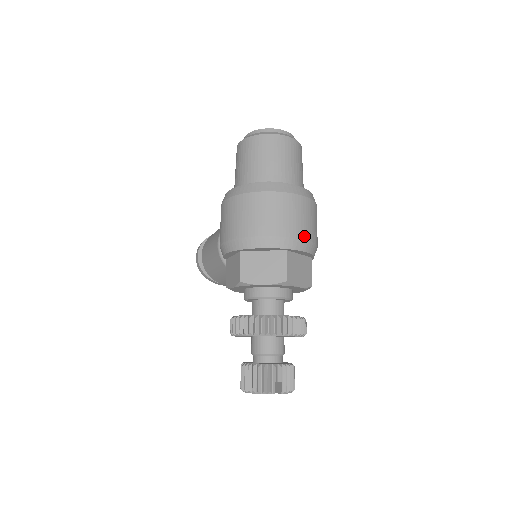
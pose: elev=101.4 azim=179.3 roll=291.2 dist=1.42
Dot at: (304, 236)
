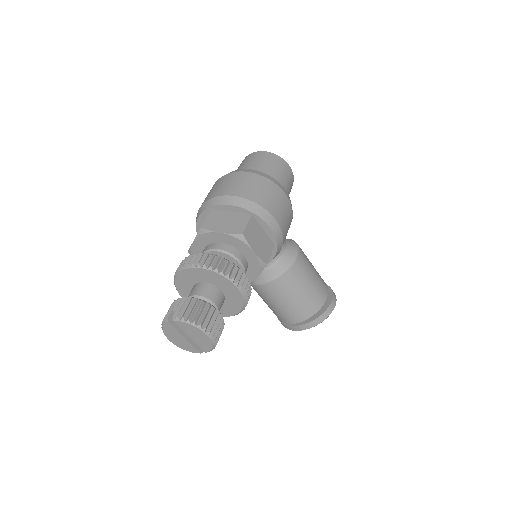
Dot at: (227, 194)
